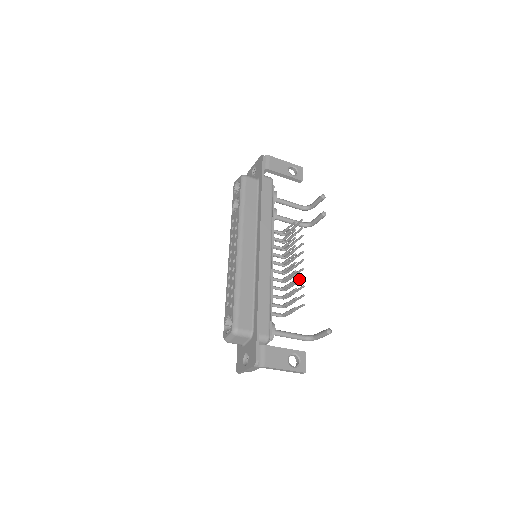
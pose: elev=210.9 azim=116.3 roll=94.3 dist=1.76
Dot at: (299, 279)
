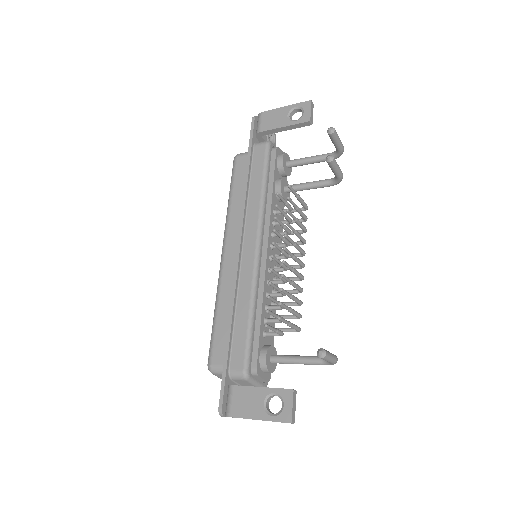
Dot at: occluded
